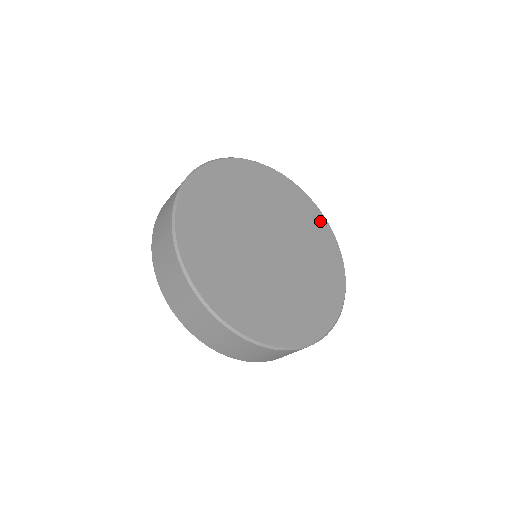
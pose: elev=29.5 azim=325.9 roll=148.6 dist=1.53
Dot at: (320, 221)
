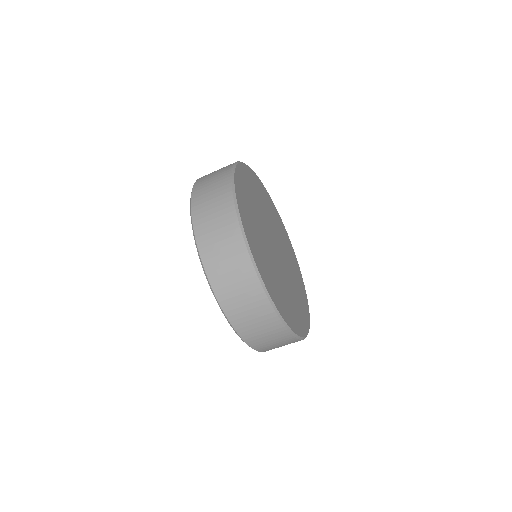
Dot at: (306, 309)
